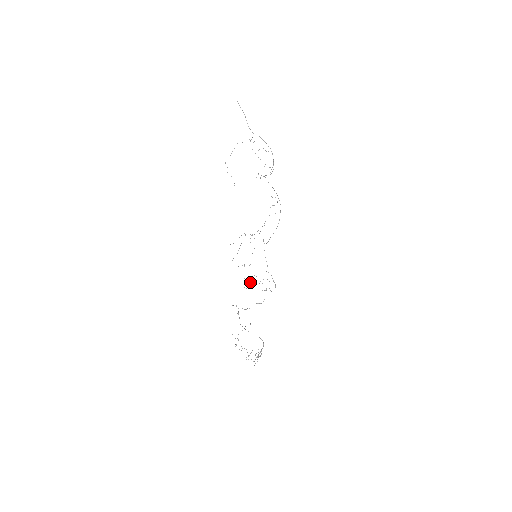
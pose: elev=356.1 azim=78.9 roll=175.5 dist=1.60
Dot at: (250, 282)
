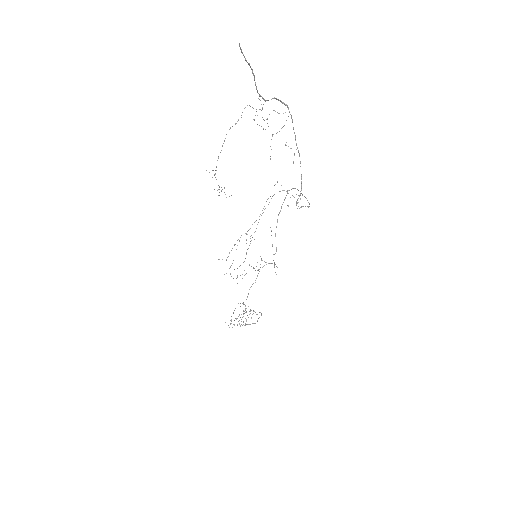
Dot at: occluded
